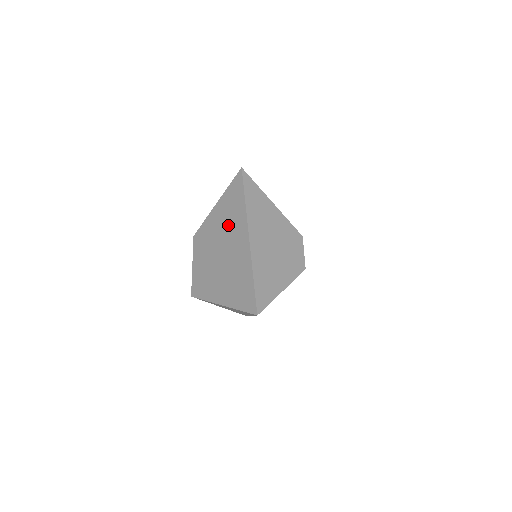
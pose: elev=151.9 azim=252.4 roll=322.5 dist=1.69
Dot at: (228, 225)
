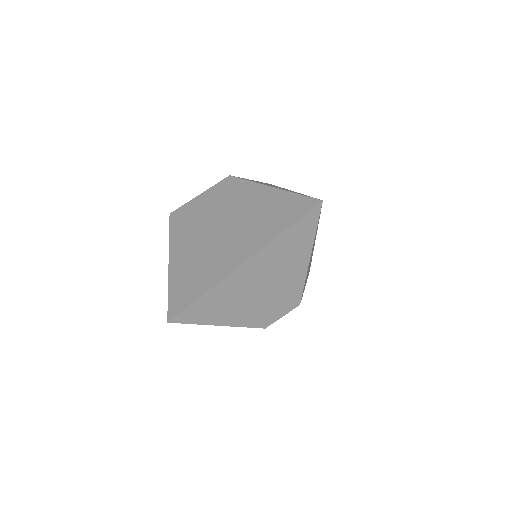
Dot at: (251, 221)
